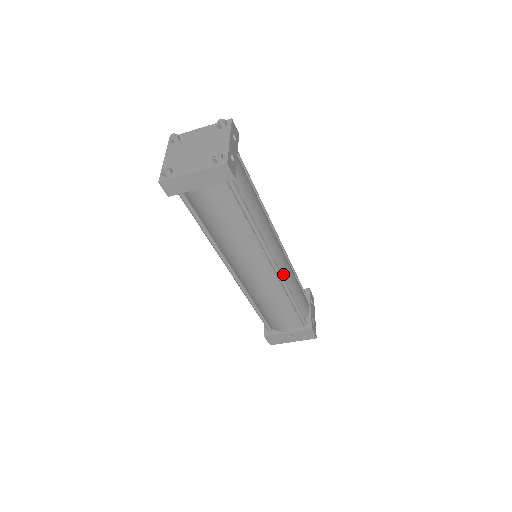
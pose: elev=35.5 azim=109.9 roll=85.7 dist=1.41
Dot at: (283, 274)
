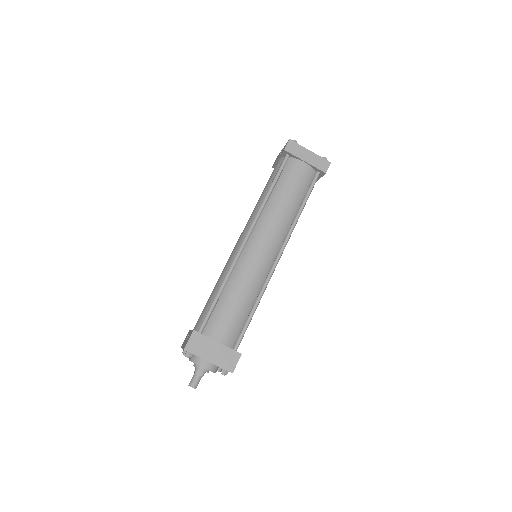
Dot at: occluded
